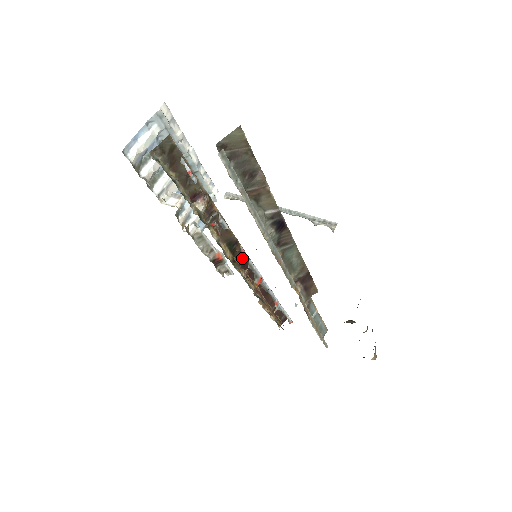
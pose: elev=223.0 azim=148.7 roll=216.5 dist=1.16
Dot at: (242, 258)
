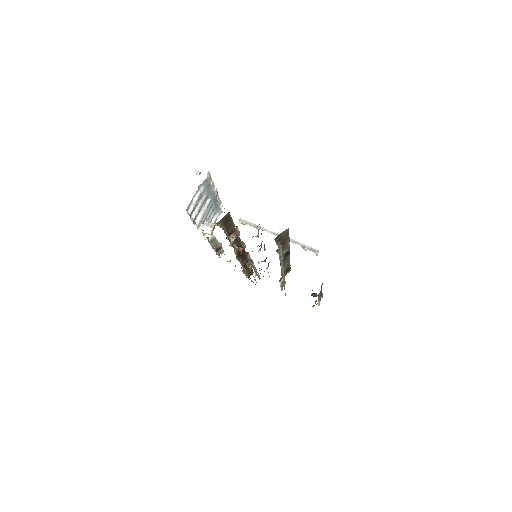
Dot at: (248, 258)
